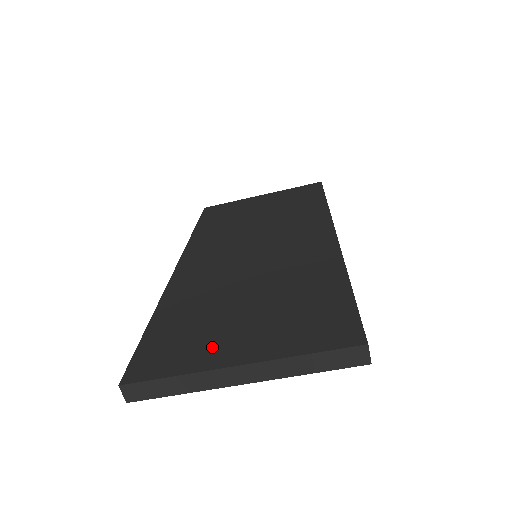
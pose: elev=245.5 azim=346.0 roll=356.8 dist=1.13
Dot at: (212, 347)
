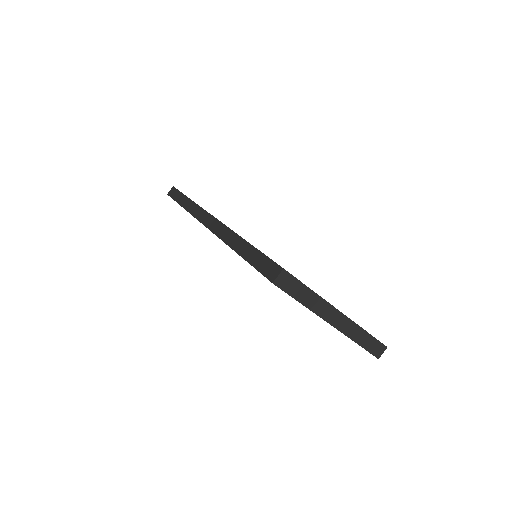
Dot at: occluded
